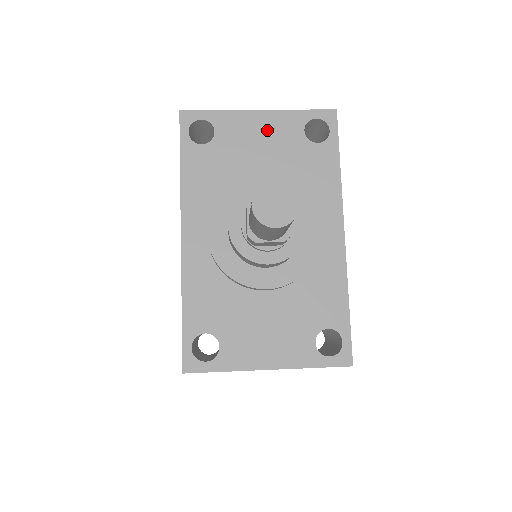
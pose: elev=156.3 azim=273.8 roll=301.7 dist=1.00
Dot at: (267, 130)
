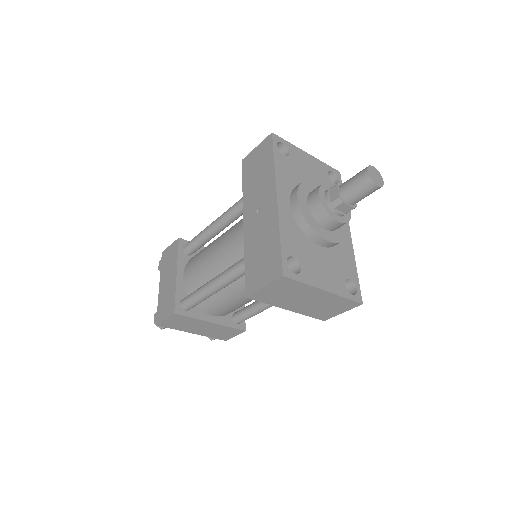
Dot at: (313, 165)
